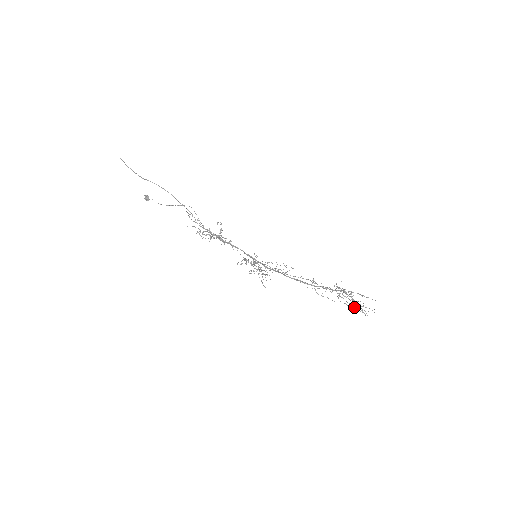
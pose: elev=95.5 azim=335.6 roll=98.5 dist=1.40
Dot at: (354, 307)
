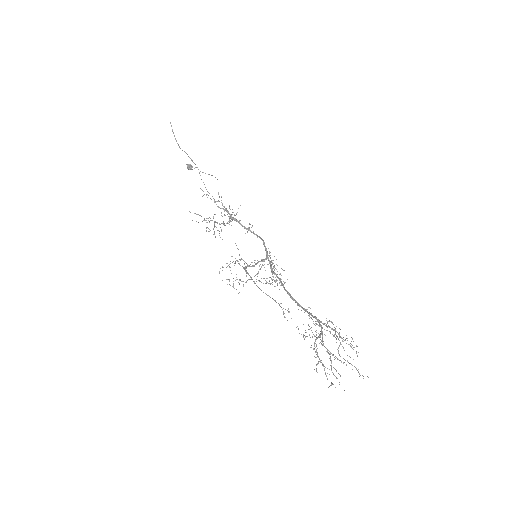
Dot at: (345, 360)
